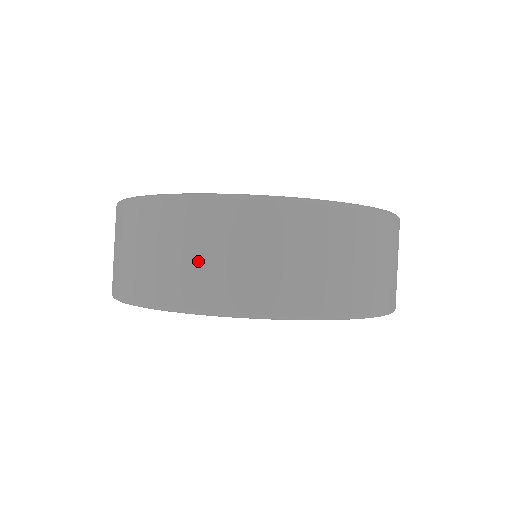
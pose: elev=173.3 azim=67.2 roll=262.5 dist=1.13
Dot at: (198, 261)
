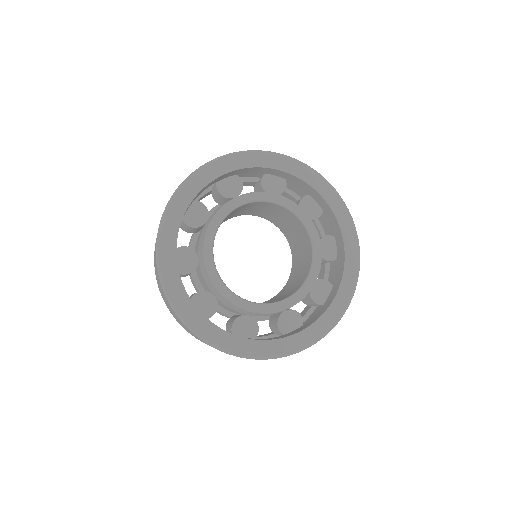
Dot at: occluded
